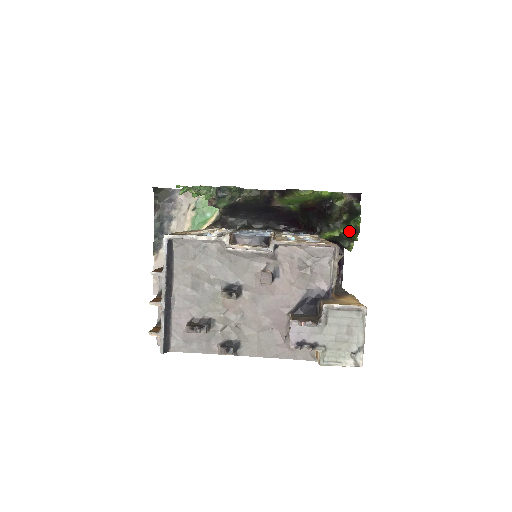
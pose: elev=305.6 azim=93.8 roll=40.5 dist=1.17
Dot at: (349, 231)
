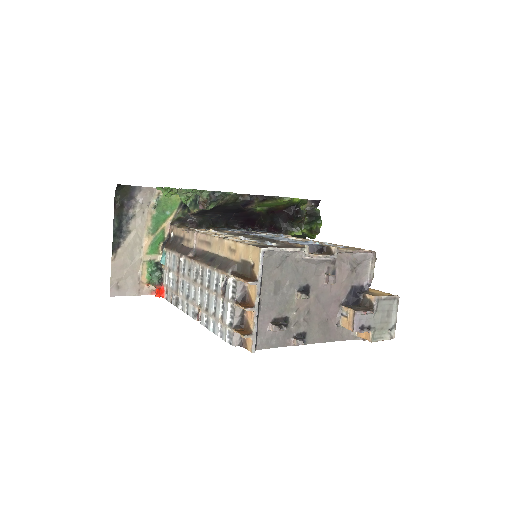
Dot at: (310, 231)
